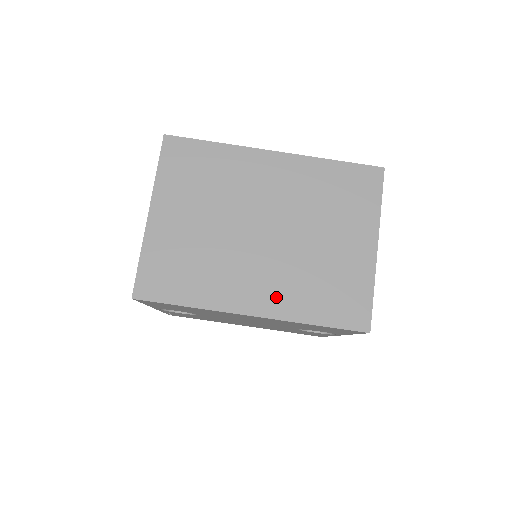
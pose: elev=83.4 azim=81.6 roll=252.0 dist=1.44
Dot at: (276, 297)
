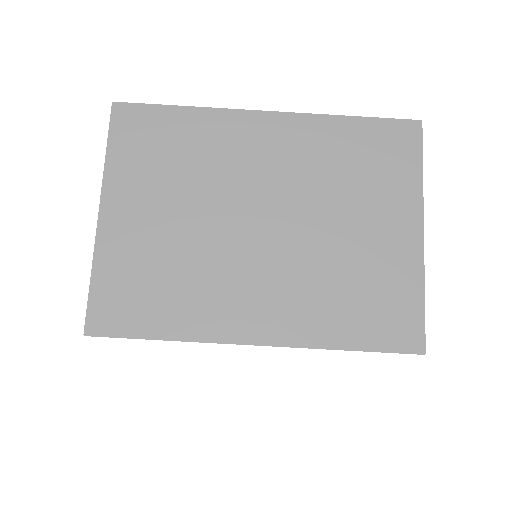
Dot at: (288, 315)
